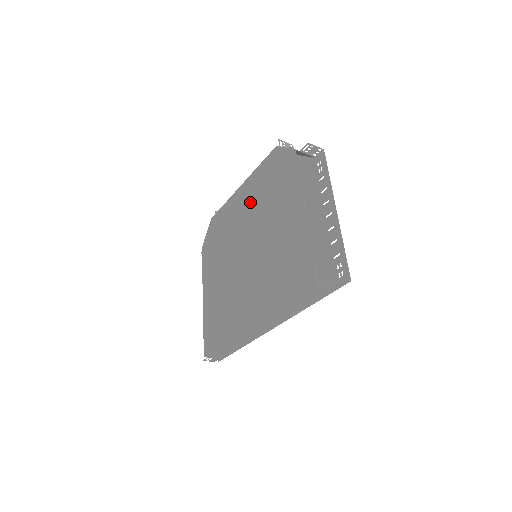
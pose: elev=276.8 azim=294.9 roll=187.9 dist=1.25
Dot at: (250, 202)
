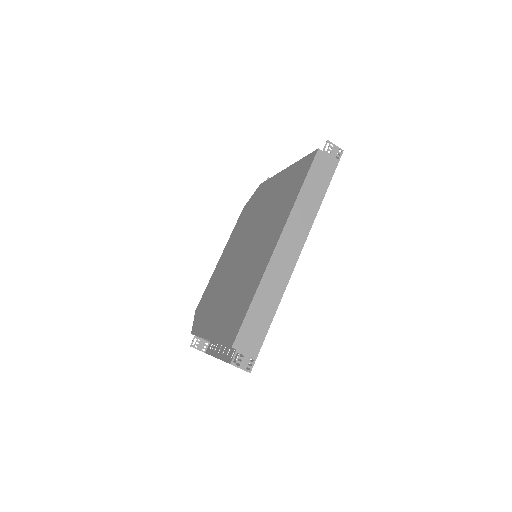
Dot at: (235, 242)
